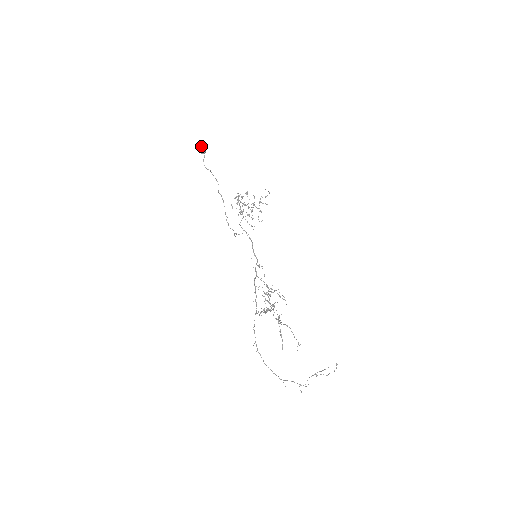
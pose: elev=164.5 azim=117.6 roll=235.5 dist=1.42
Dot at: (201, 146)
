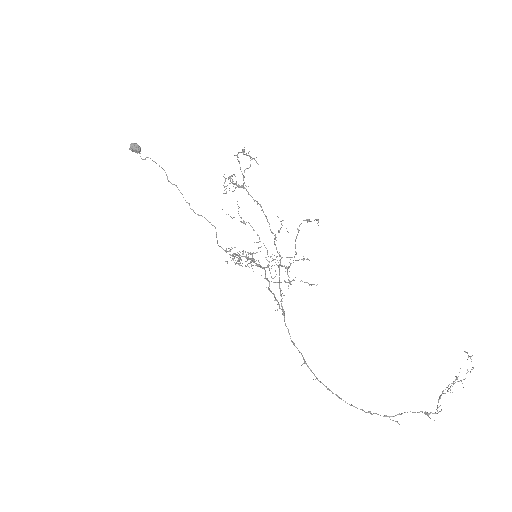
Dot at: (133, 143)
